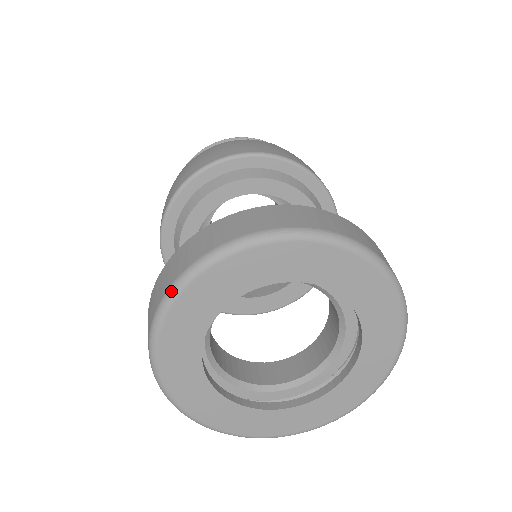
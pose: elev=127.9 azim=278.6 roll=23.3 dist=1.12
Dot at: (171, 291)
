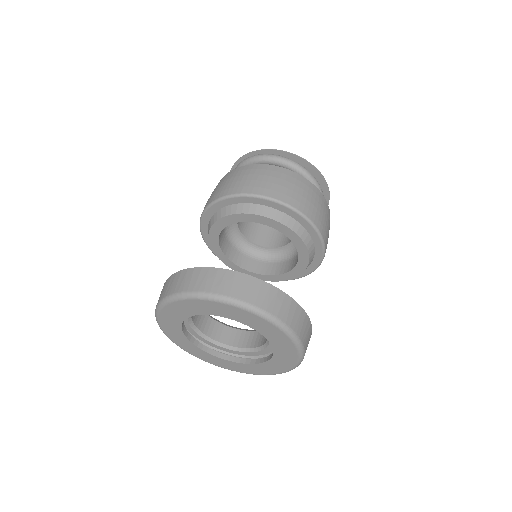
Dot at: (184, 295)
